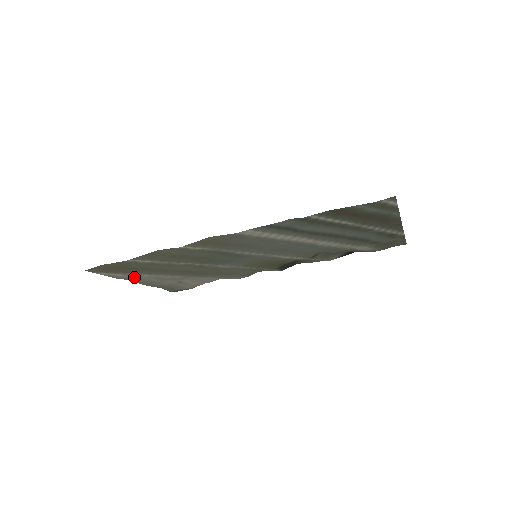
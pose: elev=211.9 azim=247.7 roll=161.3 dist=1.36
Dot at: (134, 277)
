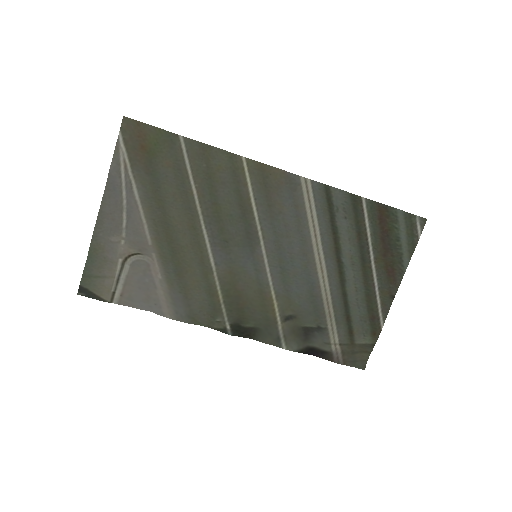
Dot at: (121, 188)
